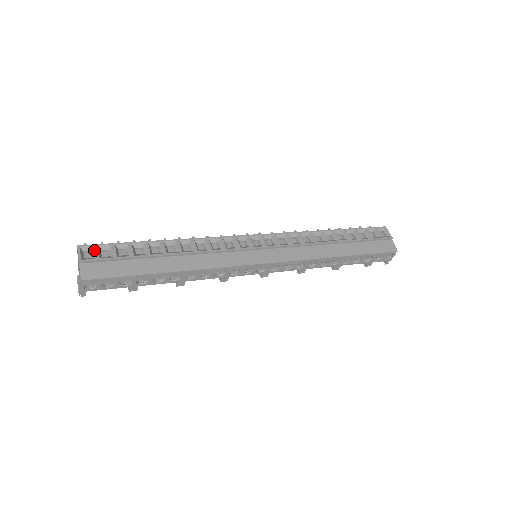
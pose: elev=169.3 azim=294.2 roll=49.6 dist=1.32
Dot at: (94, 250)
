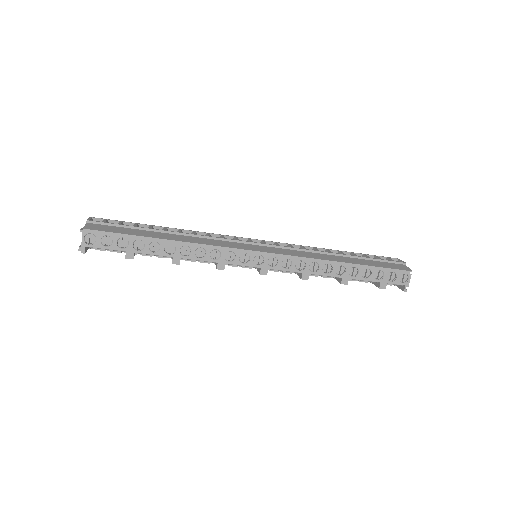
Dot at: (103, 220)
